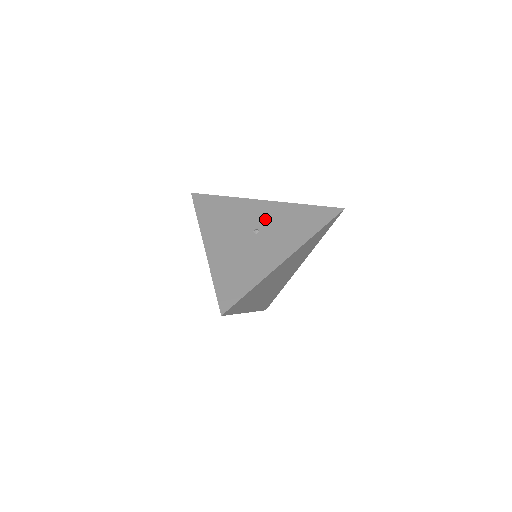
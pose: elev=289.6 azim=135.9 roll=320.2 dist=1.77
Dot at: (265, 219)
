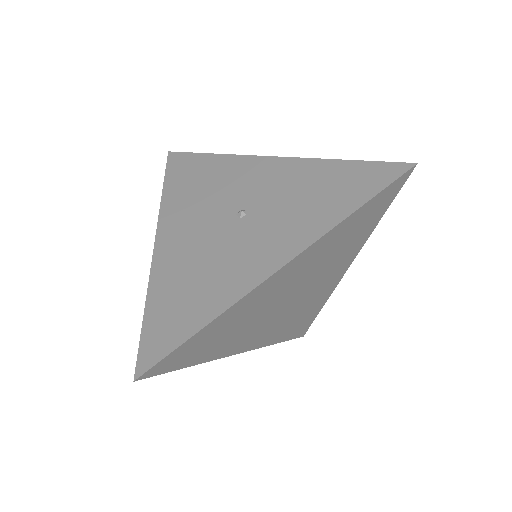
Dot at: (262, 190)
